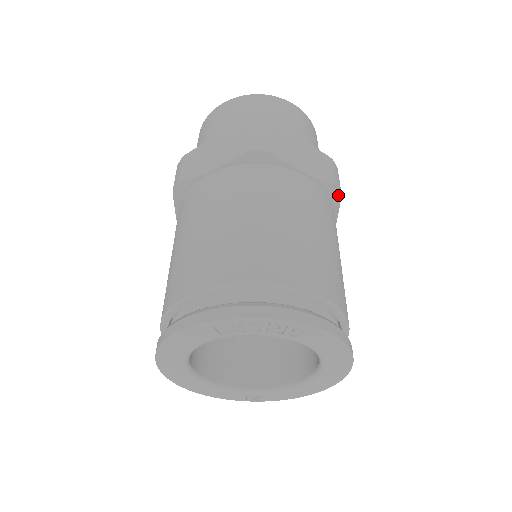
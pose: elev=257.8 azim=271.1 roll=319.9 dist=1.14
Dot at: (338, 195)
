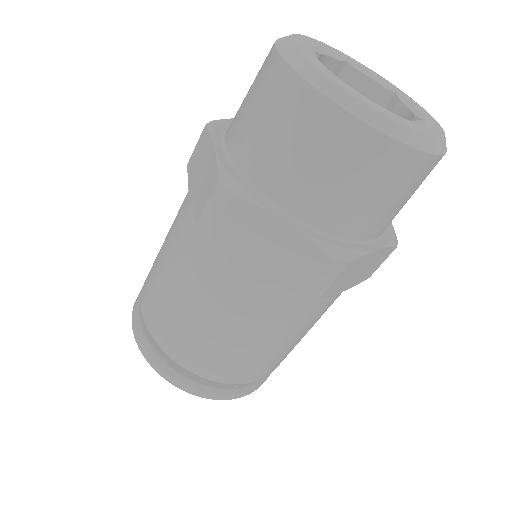
Dot at: occluded
